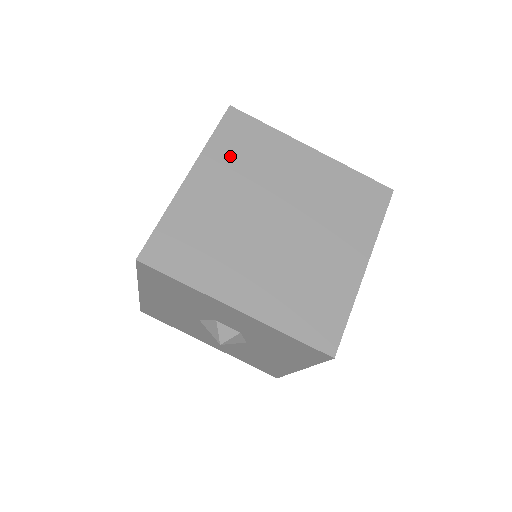
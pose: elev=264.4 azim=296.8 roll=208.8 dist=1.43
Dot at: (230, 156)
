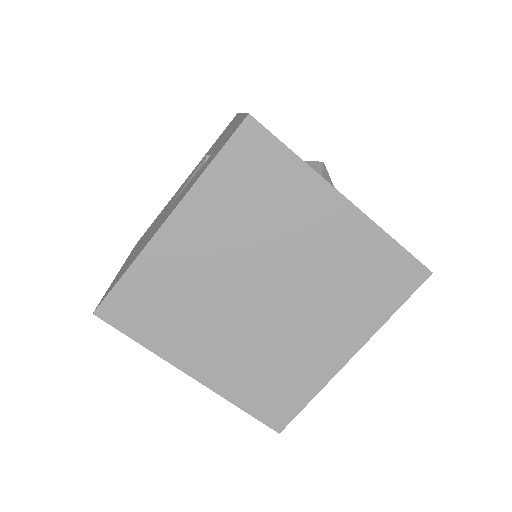
Dot at: (229, 198)
